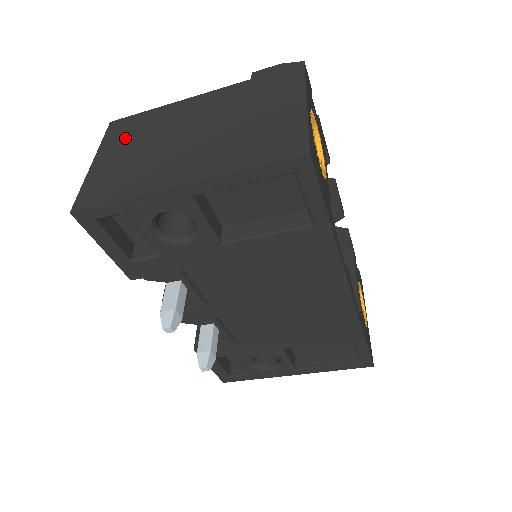
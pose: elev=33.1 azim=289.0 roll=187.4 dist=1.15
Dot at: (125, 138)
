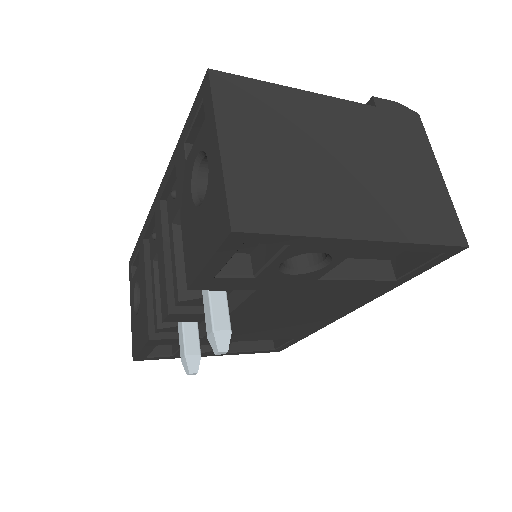
Dot at: (253, 119)
